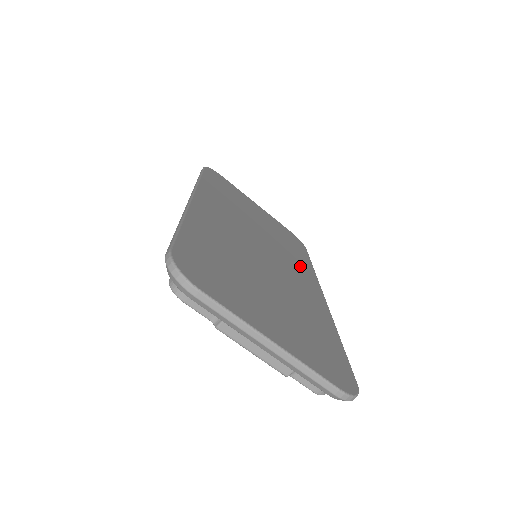
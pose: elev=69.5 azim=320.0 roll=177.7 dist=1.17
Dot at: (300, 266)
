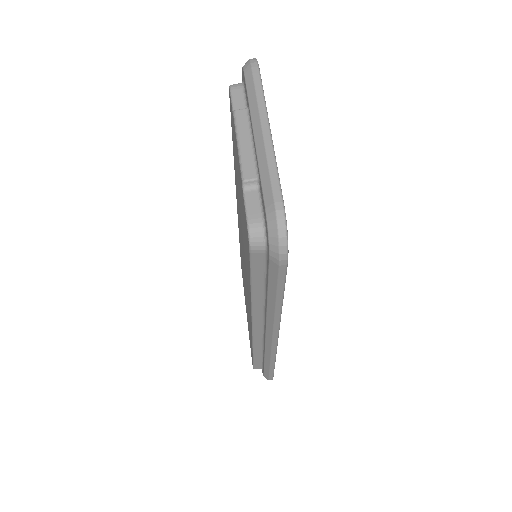
Dot at: occluded
